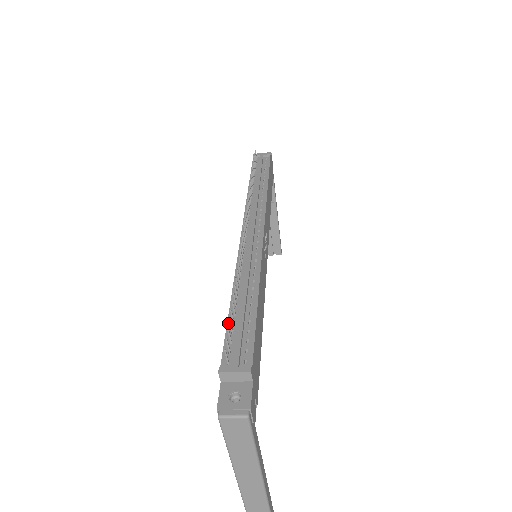
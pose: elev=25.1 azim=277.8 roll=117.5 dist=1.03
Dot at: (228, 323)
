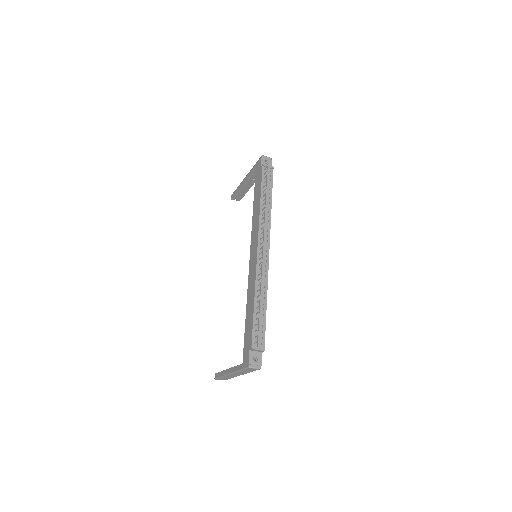
Dot at: (254, 319)
